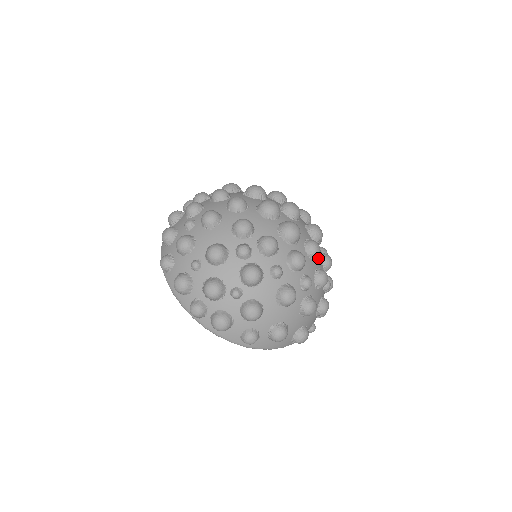
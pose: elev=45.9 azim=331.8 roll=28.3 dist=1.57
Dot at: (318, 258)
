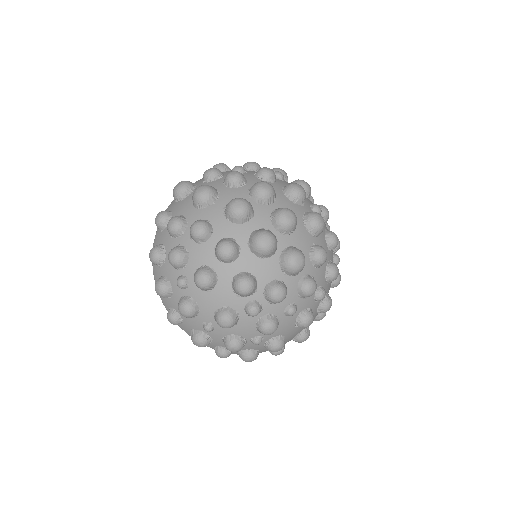
Dot at: occluded
